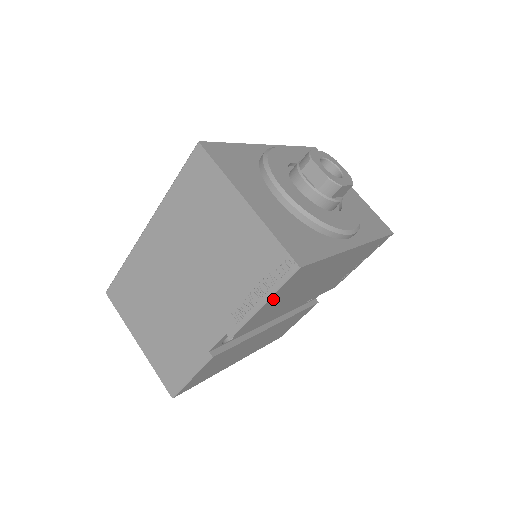
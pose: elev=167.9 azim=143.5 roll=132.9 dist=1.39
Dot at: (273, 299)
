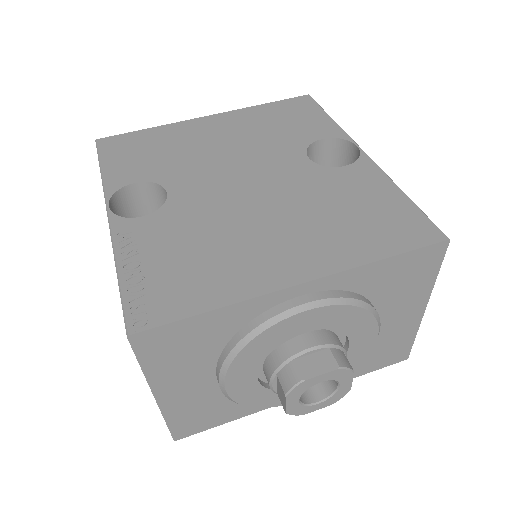
Dot at: occluded
